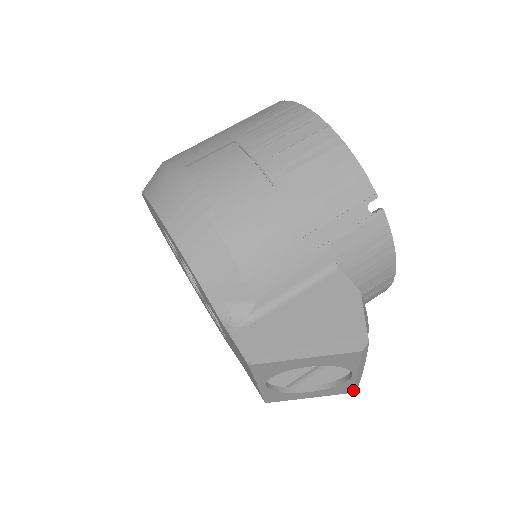
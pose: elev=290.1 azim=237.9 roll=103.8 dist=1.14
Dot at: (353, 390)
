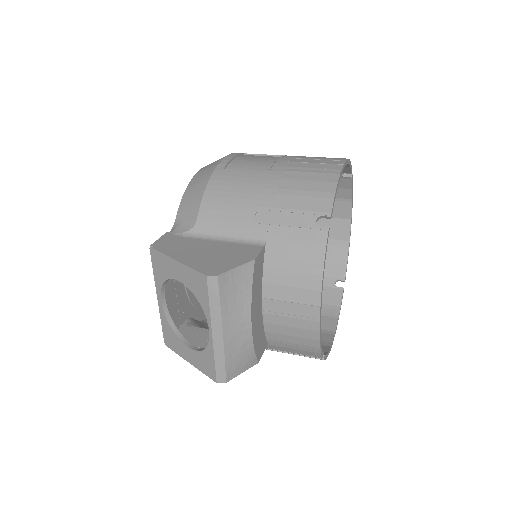
Dot at: (216, 376)
